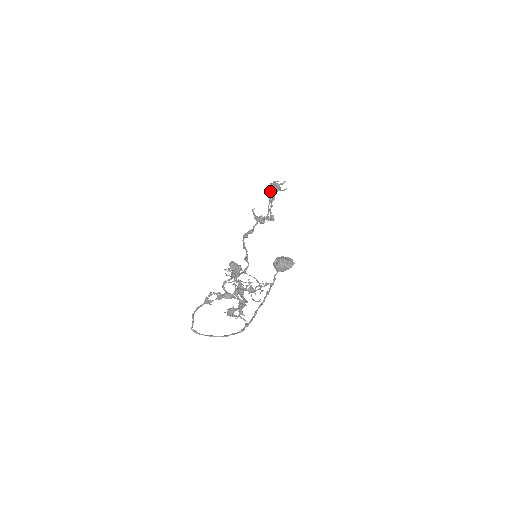
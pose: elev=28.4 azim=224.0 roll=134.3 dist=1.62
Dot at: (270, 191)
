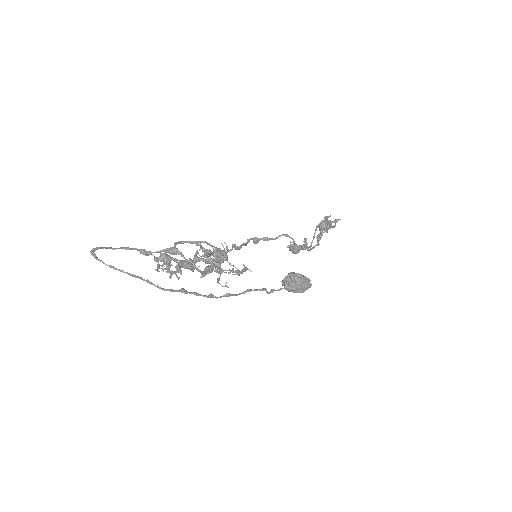
Dot at: (319, 228)
